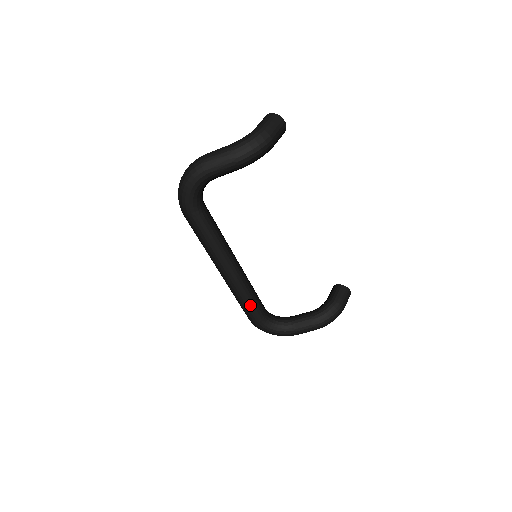
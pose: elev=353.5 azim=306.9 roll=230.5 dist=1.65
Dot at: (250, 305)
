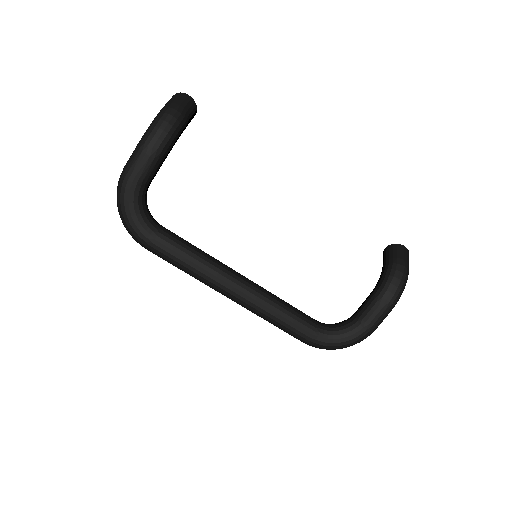
Dot at: (288, 320)
